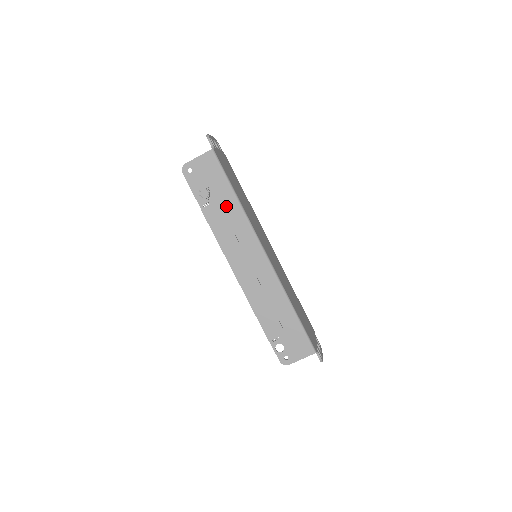
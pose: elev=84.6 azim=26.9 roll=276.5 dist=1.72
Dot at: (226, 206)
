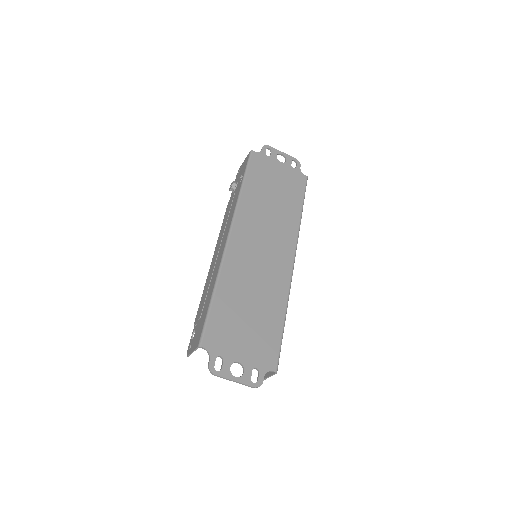
Dot at: occluded
